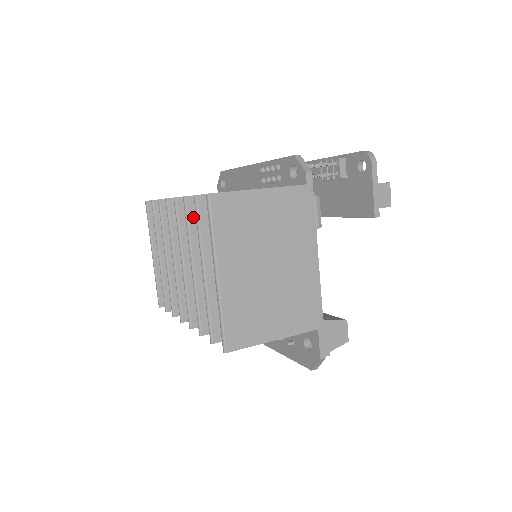
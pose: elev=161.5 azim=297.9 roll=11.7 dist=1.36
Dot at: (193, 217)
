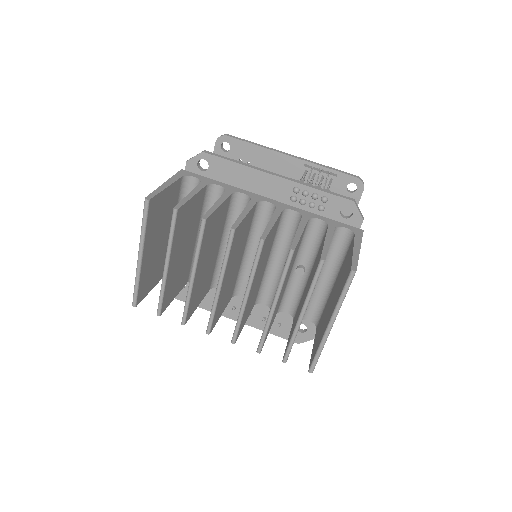
Dot at: occluded
